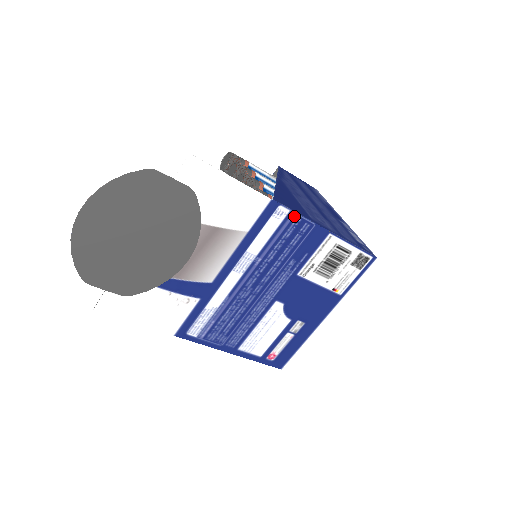
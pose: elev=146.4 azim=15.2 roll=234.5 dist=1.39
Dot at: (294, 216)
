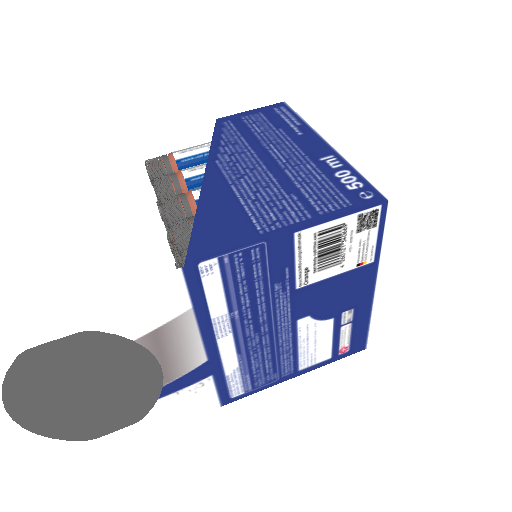
Dot at: (229, 257)
